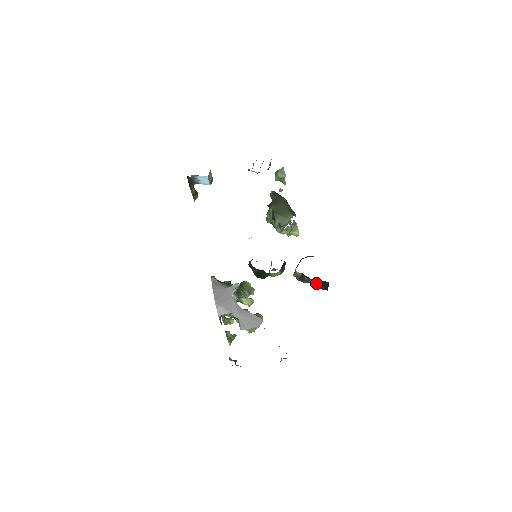
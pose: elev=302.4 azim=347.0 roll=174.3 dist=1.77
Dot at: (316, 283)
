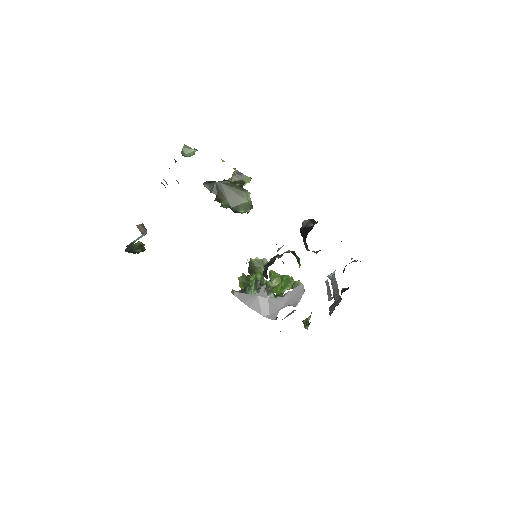
Dot at: occluded
